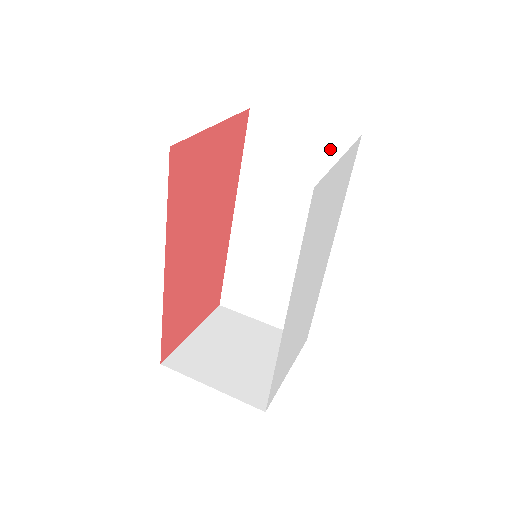
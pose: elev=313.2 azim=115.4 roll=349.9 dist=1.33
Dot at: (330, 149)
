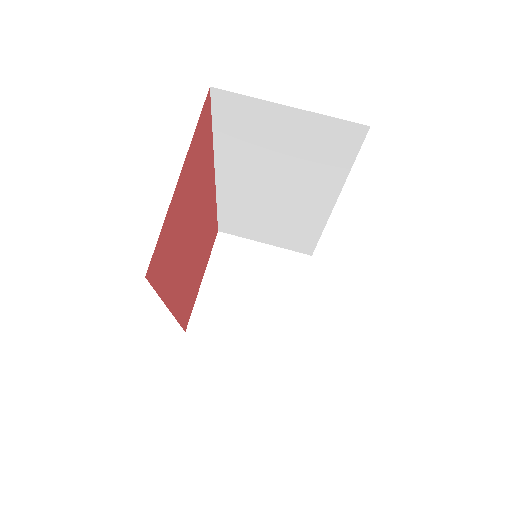
Dot at: (328, 135)
